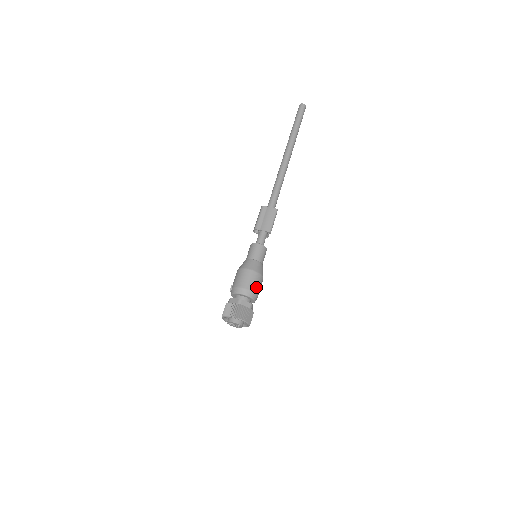
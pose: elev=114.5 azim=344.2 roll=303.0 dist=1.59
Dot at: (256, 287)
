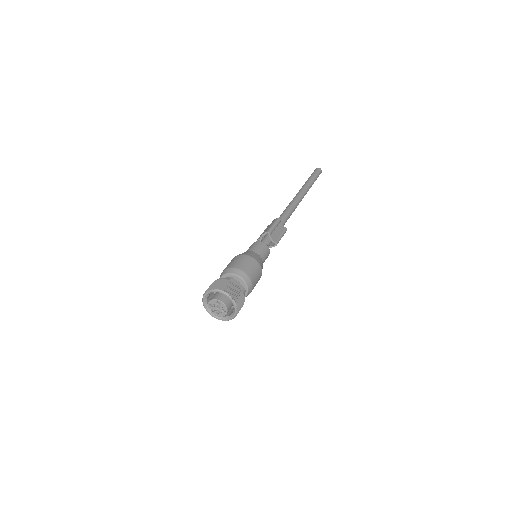
Dot at: (239, 264)
